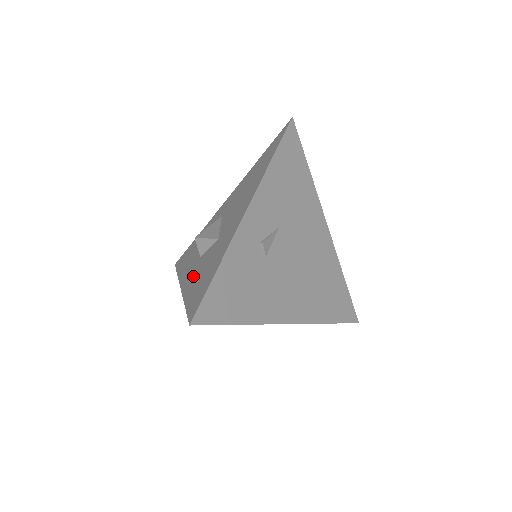
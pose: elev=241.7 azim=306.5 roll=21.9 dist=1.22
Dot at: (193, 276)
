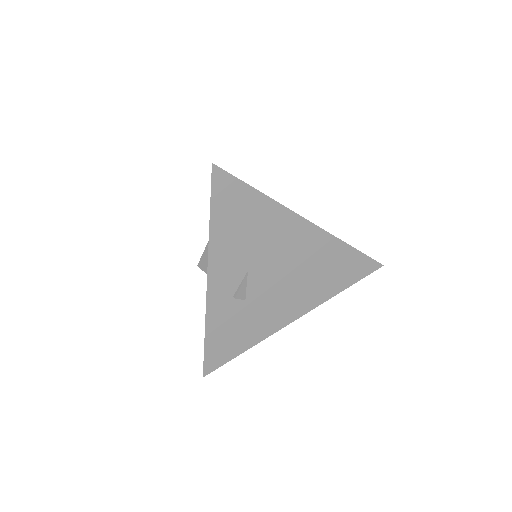
Dot at: occluded
